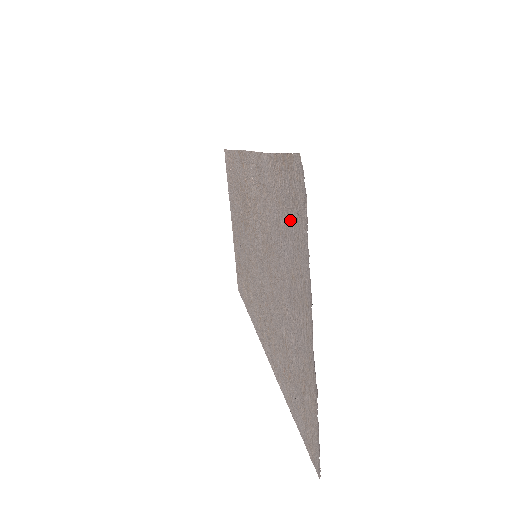
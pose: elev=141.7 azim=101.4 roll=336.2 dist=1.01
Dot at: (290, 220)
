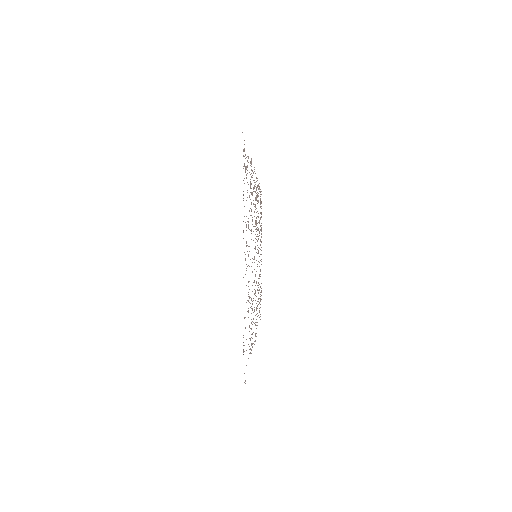
Dot at: (247, 190)
